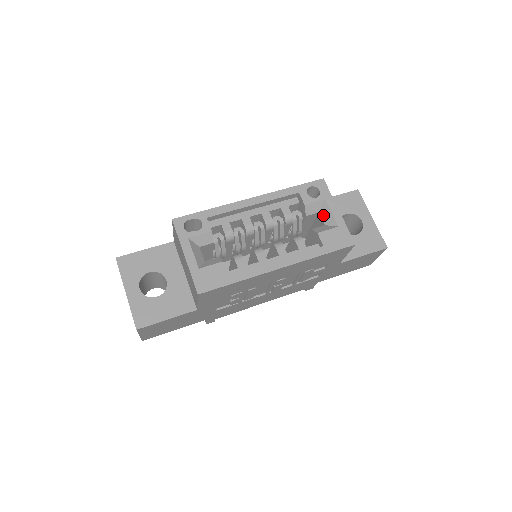
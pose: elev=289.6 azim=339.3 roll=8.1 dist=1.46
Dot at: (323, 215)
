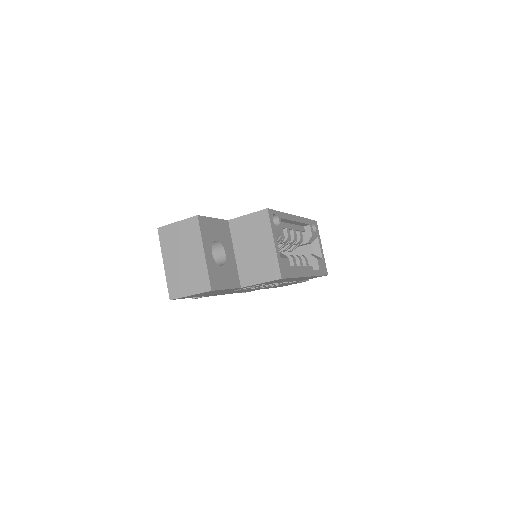
Dot at: (314, 247)
